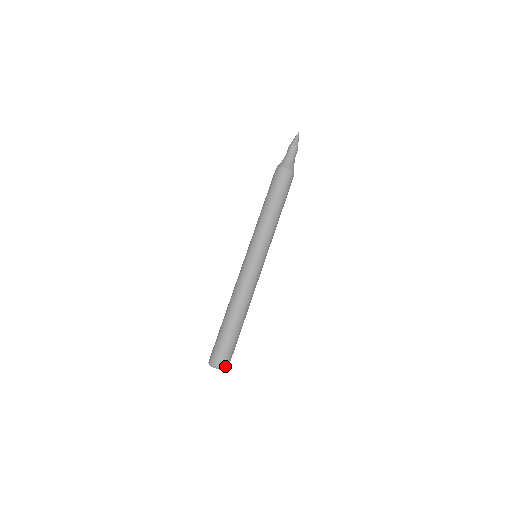
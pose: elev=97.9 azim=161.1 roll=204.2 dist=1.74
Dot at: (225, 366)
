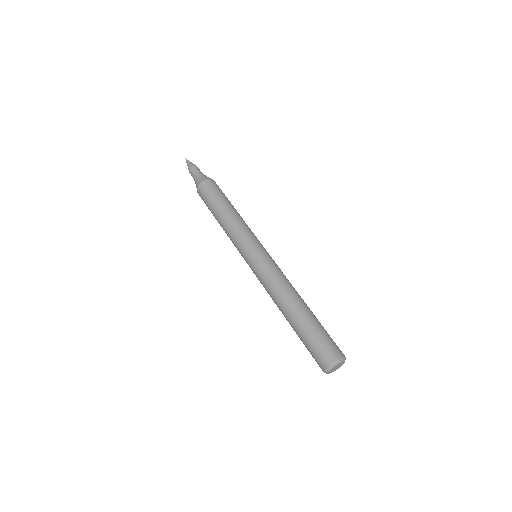
Dot at: occluded
